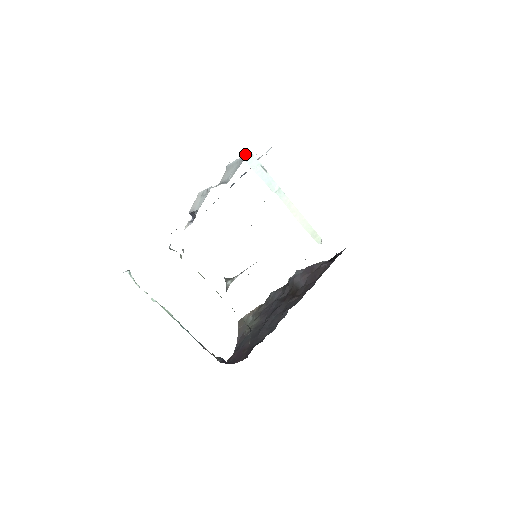
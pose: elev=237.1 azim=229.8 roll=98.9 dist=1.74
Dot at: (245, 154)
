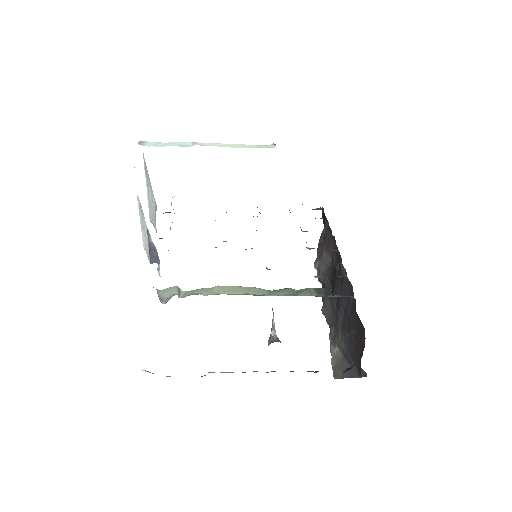
Dot at: occluded
